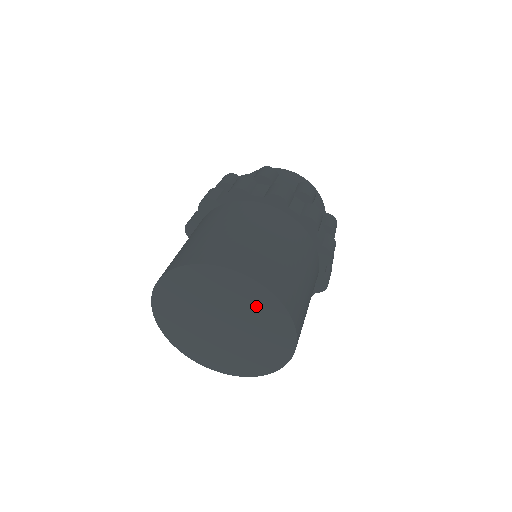
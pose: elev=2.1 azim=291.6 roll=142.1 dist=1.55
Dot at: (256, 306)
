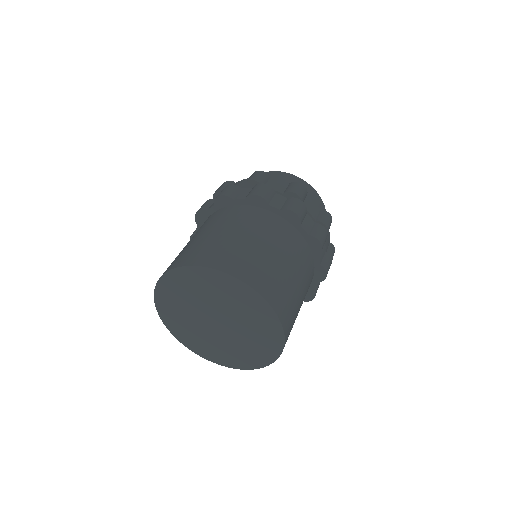
Dot at: (213, 287)
